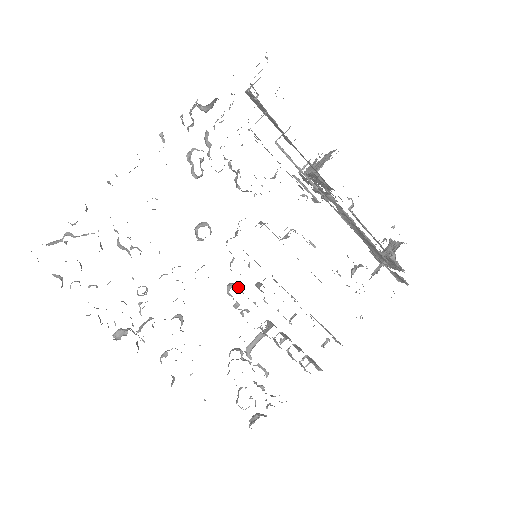
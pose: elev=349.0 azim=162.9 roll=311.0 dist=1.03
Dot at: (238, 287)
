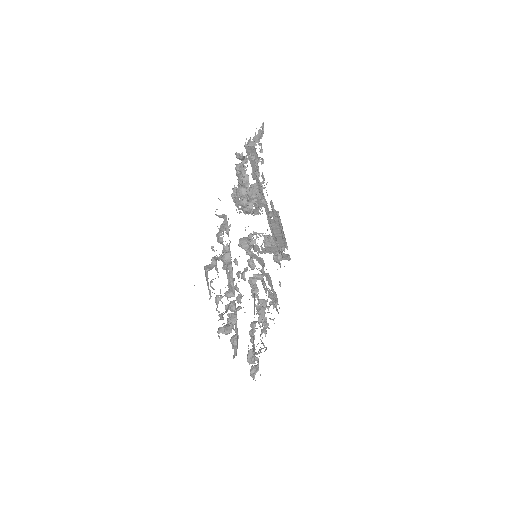
Dot at: occluded
